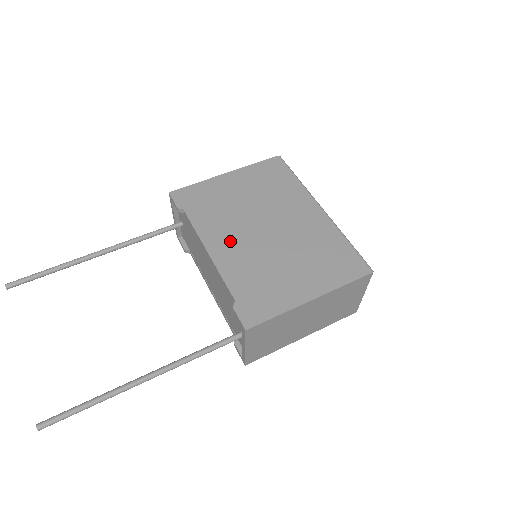
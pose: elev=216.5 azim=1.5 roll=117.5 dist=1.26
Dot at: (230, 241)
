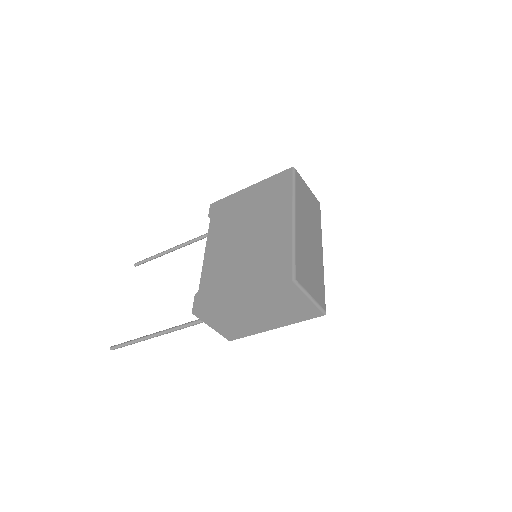
Dot at: (220, 244)
